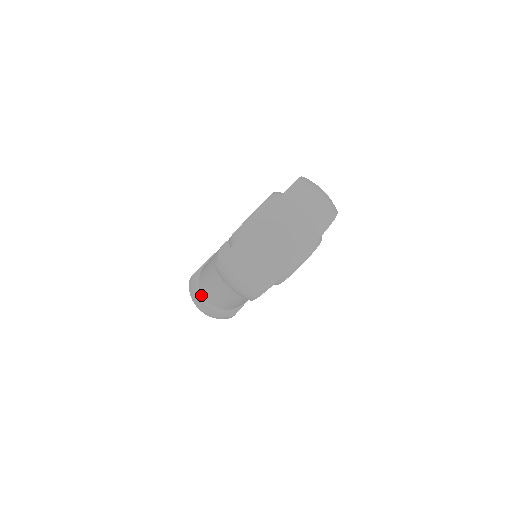
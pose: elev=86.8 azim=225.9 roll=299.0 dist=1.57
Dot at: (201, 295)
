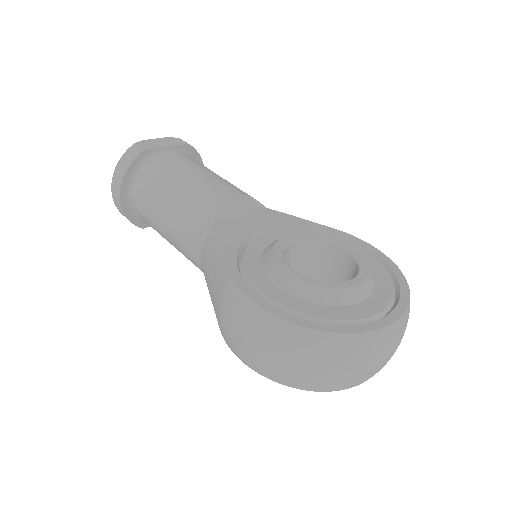
Dot at: (133, 182)
